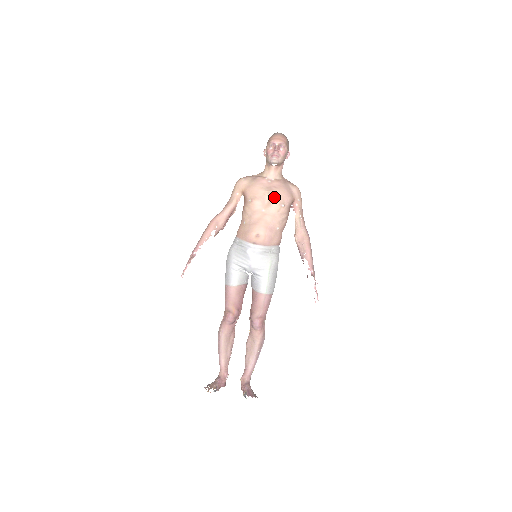
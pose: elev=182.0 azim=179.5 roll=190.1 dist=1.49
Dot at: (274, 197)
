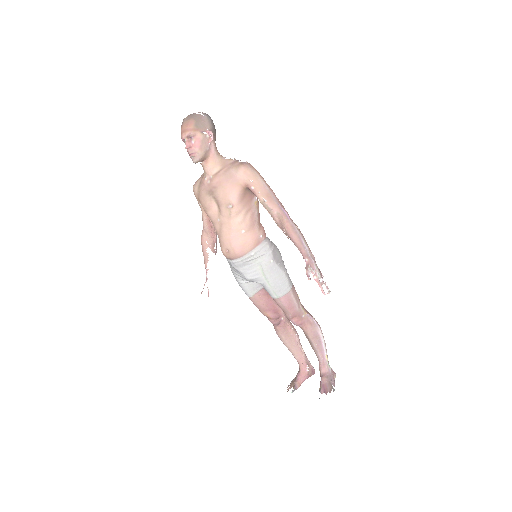
Dot at: (218, 201)
